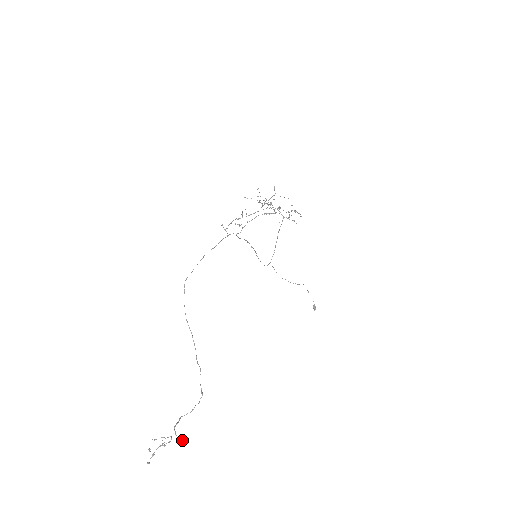
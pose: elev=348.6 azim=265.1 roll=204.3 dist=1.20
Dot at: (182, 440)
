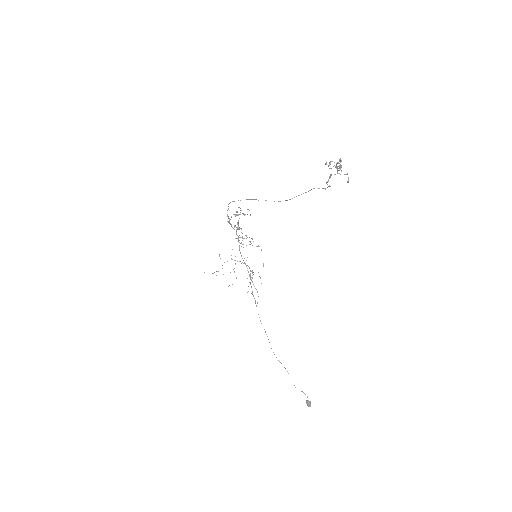
Dot at: (348, 177)
